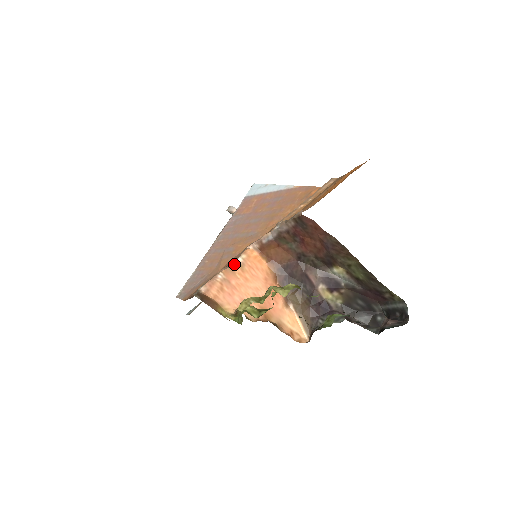
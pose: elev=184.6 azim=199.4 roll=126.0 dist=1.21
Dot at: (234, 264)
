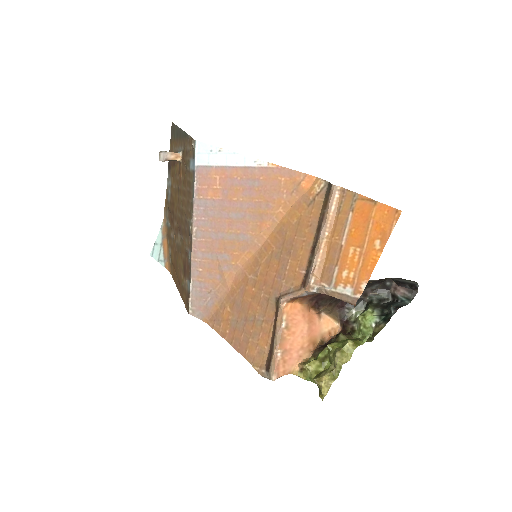
Dot at: (282, 332)
